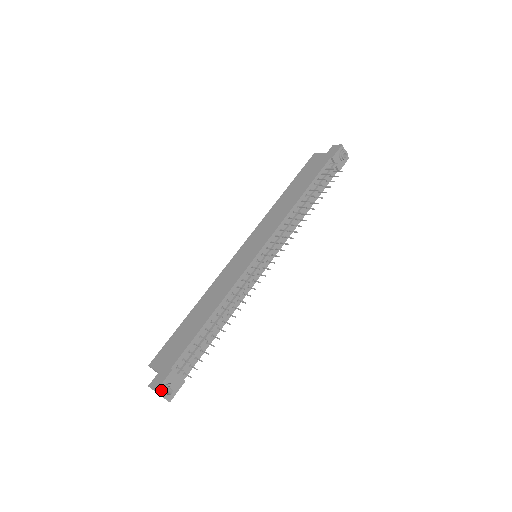
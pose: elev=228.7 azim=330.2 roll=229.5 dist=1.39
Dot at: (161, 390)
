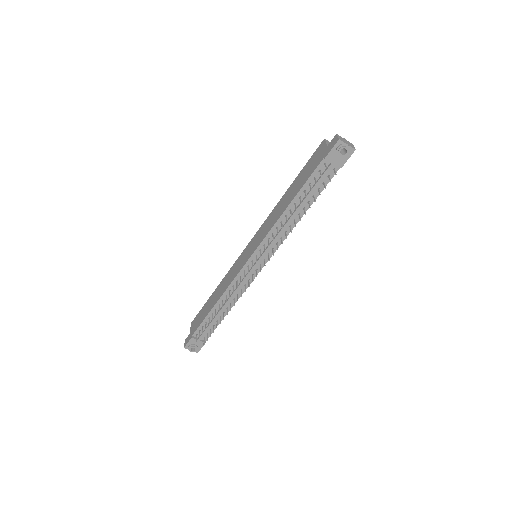
Dot at: (188, 347)
